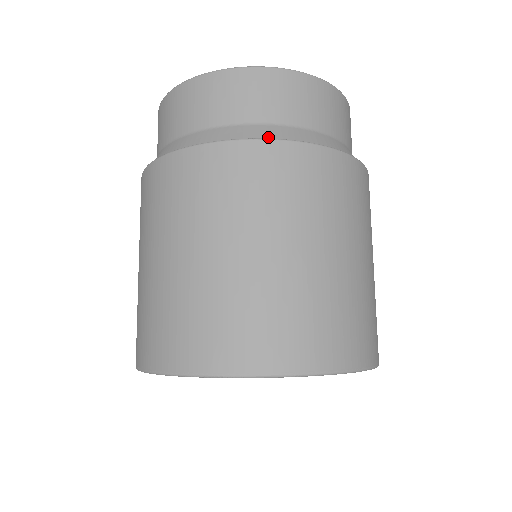
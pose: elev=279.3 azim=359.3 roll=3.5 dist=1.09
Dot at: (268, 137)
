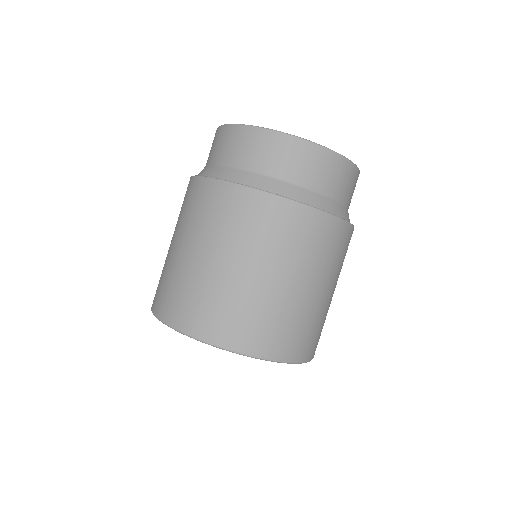
Dot at: (216, 176)
